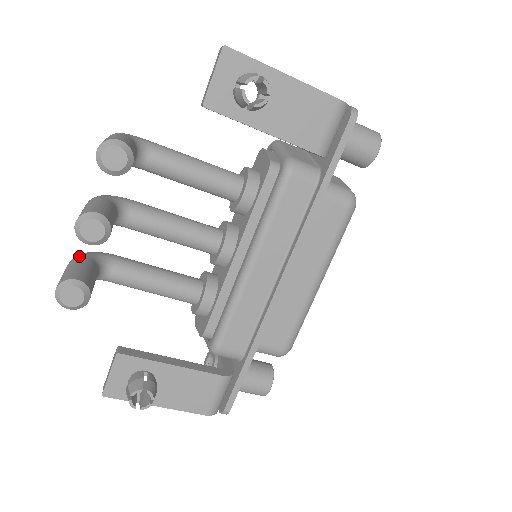
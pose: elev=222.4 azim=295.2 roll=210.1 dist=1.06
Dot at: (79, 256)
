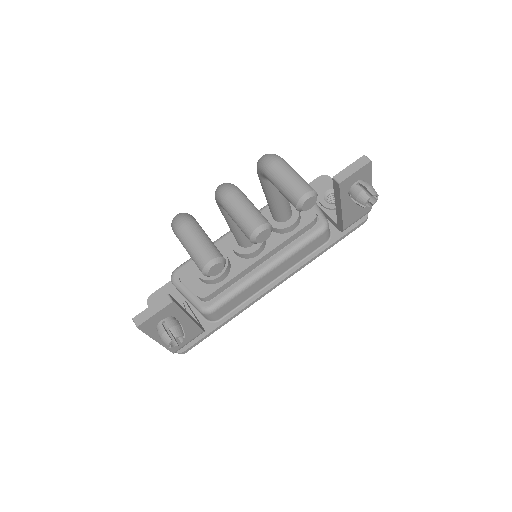
Dot at: (196, 222)
